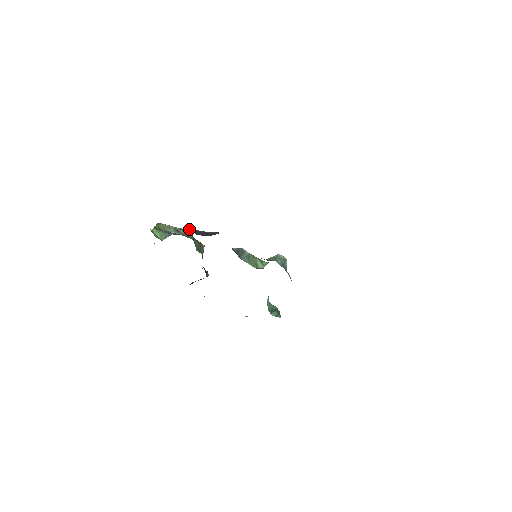
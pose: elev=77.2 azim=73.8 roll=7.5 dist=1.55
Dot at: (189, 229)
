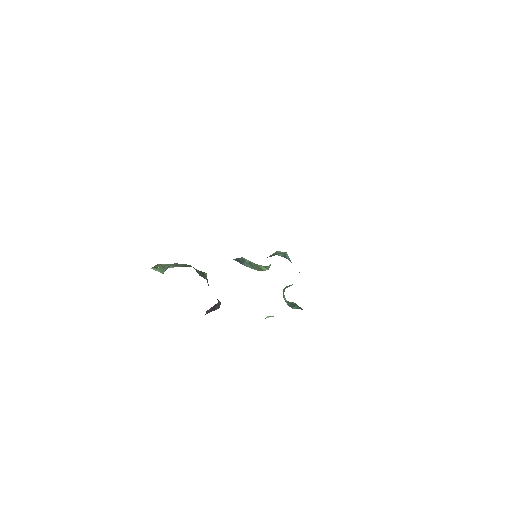
Dot at: occluded
